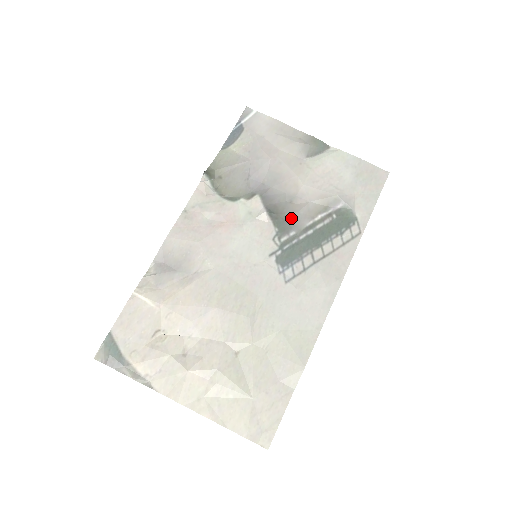
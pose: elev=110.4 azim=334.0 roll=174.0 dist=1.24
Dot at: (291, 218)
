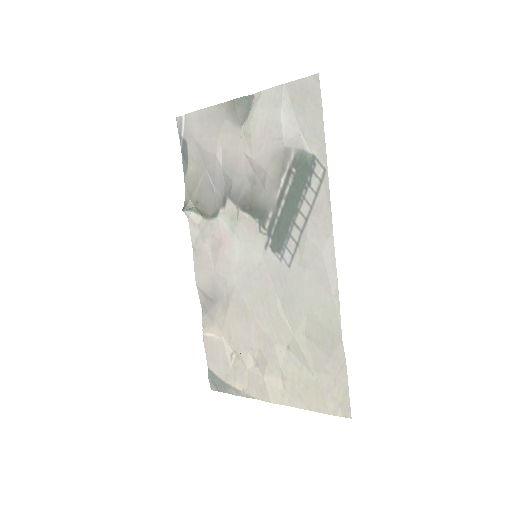
Dot at: (262, 200)
